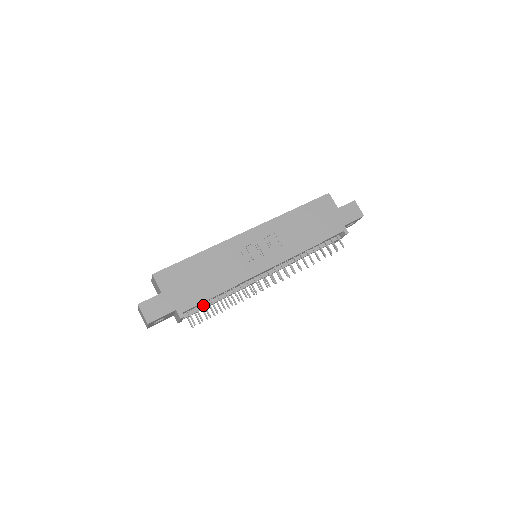
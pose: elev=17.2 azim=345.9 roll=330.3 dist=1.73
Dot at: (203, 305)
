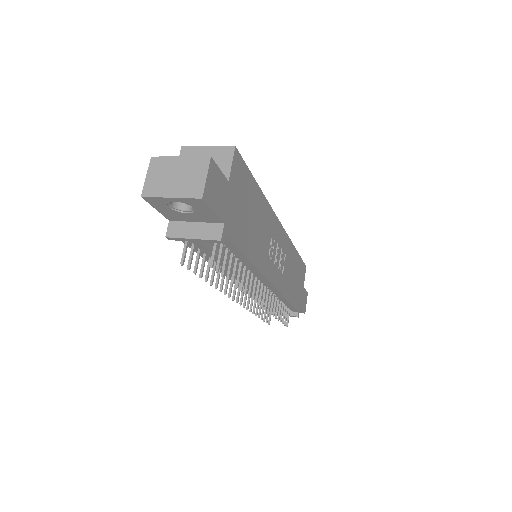
Dot at: (227, 252)
